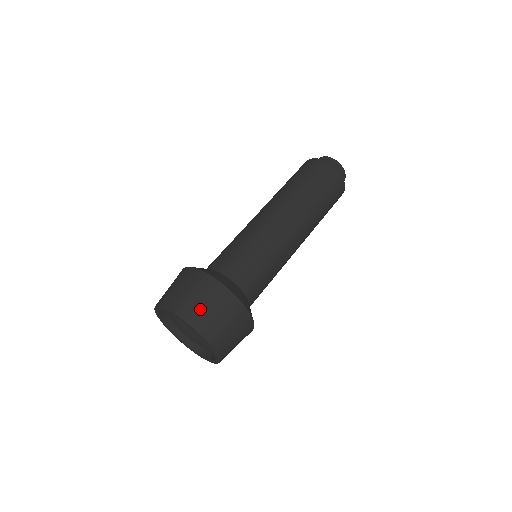
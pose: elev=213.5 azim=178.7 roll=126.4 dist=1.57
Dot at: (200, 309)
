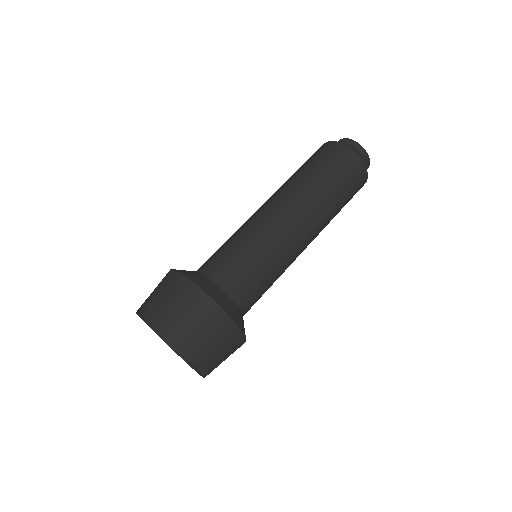
Dot at: (152, 299)
